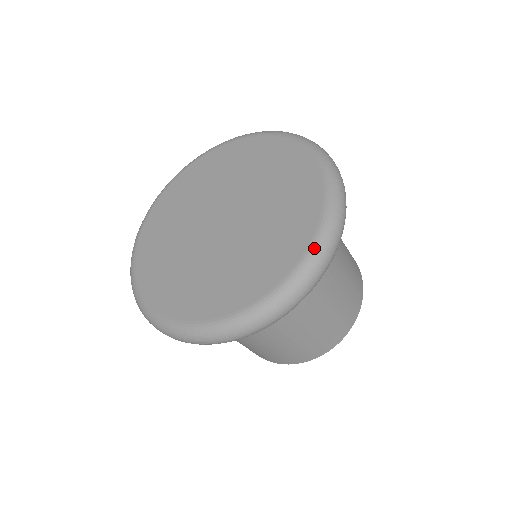
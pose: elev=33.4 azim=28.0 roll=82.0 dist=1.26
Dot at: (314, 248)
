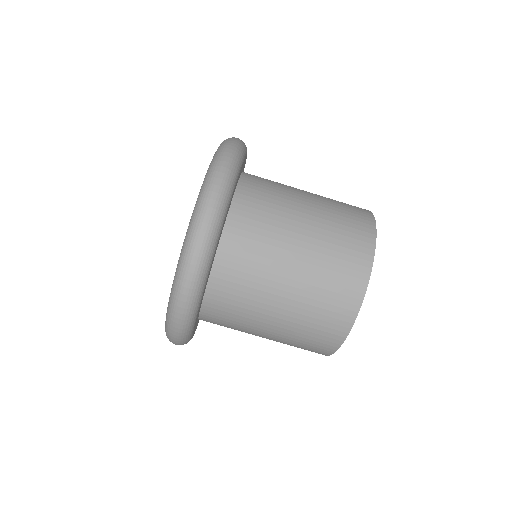
Dot at: (205, 176)
